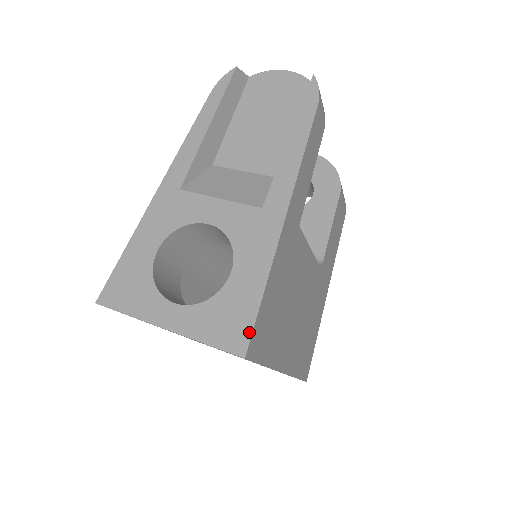
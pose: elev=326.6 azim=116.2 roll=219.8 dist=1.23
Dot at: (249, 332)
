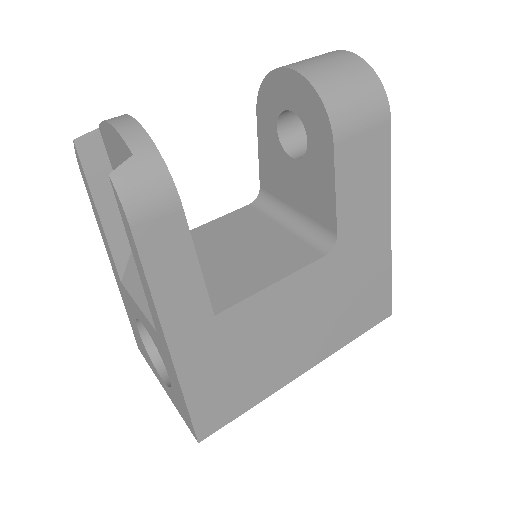
Dot at: (193, 428)
